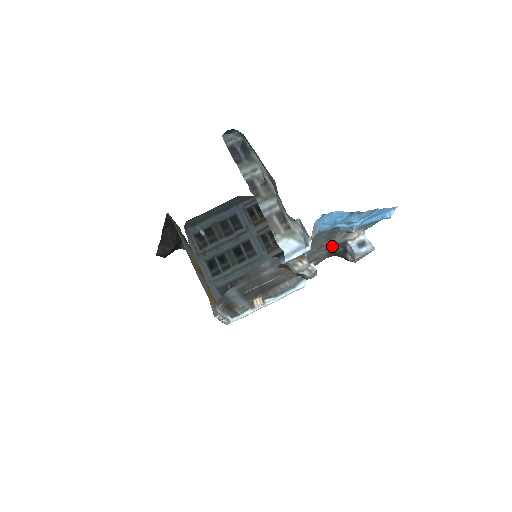
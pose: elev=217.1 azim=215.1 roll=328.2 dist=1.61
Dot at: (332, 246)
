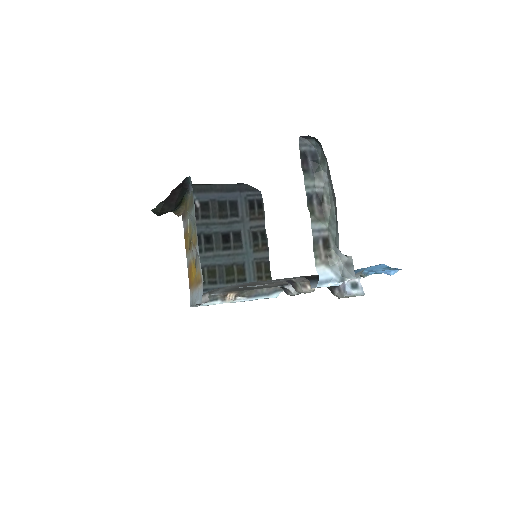
Dot at: occluded
